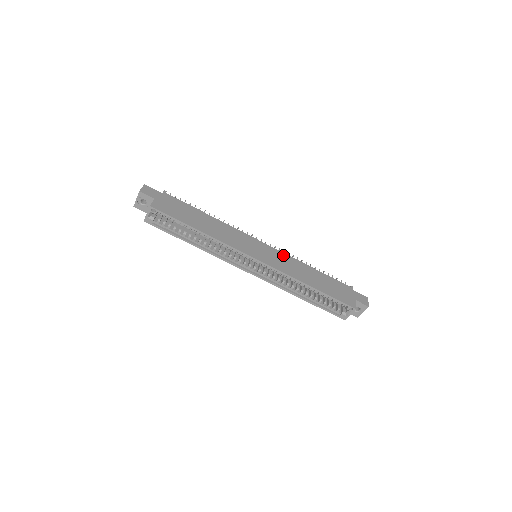
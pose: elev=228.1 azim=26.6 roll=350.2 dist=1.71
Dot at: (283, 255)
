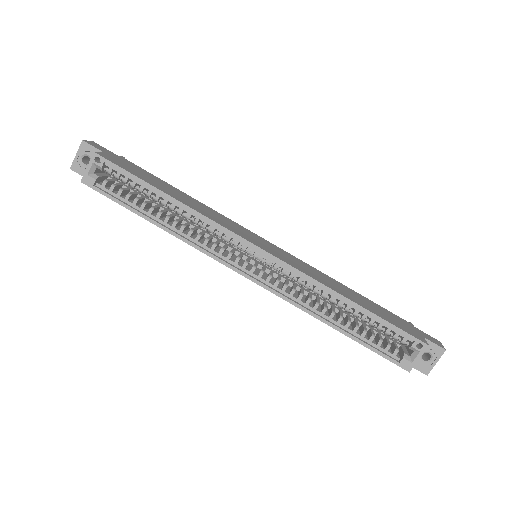
Dot at: (299, 260)
